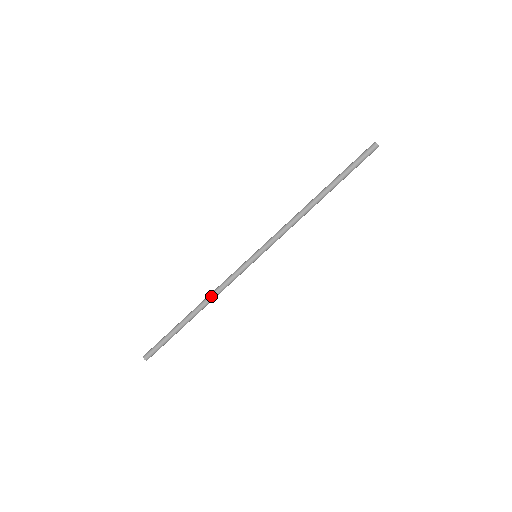
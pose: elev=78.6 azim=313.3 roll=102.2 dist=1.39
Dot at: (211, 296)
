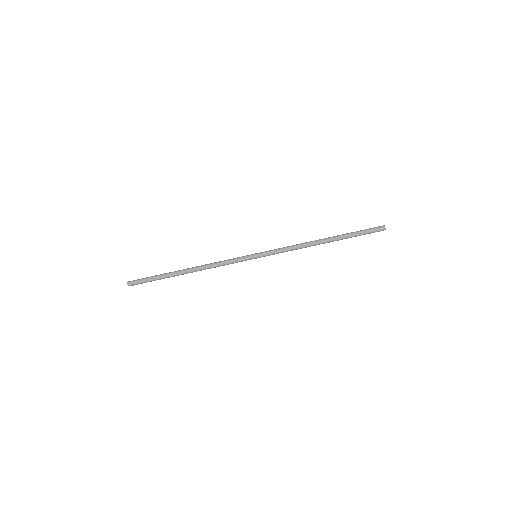
Dot at: (206, 265)
